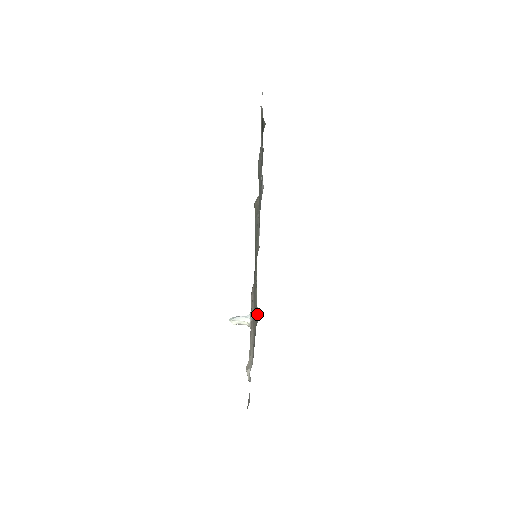
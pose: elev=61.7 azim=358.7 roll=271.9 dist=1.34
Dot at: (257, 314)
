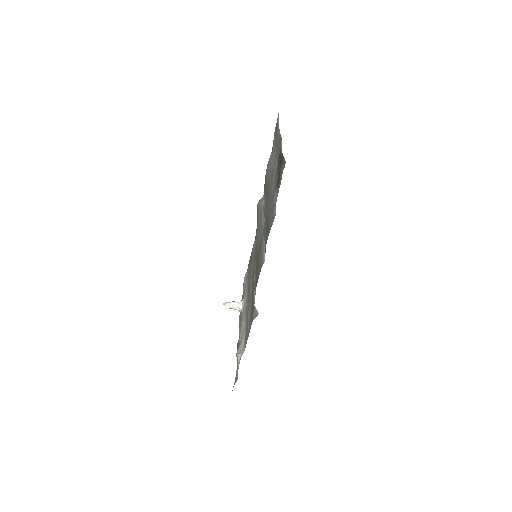
Dot at: (254, 312)
